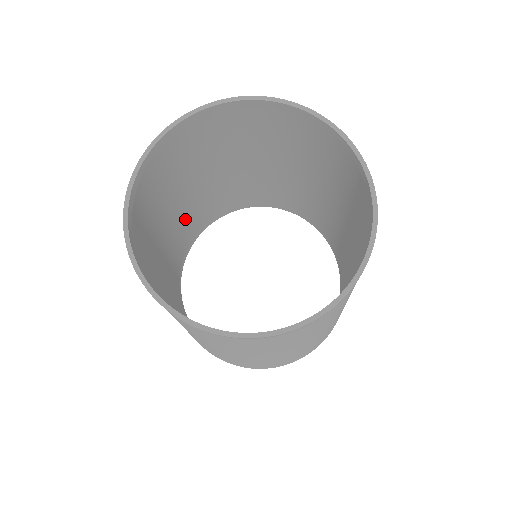
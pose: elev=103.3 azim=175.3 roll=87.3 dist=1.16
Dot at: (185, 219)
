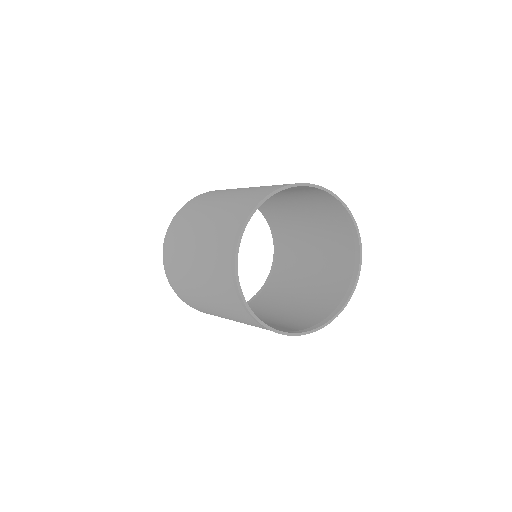
Dot at: occluded
